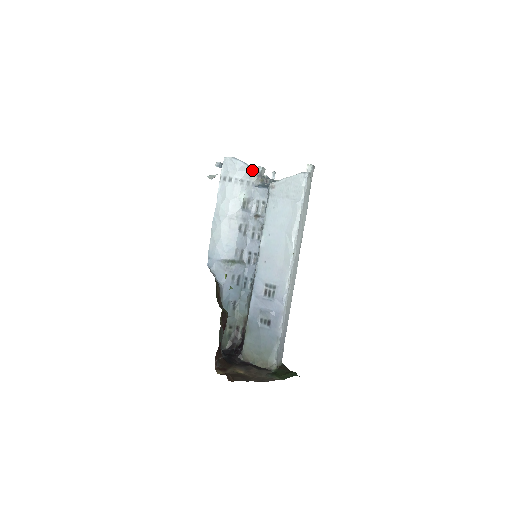
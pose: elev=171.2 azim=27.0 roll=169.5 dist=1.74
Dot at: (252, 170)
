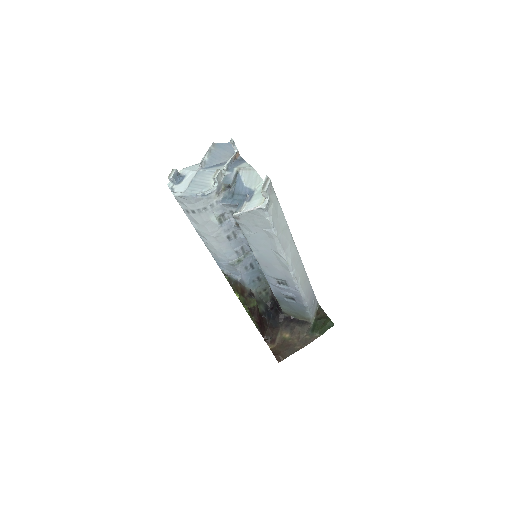
Dot at: (208, 194)
